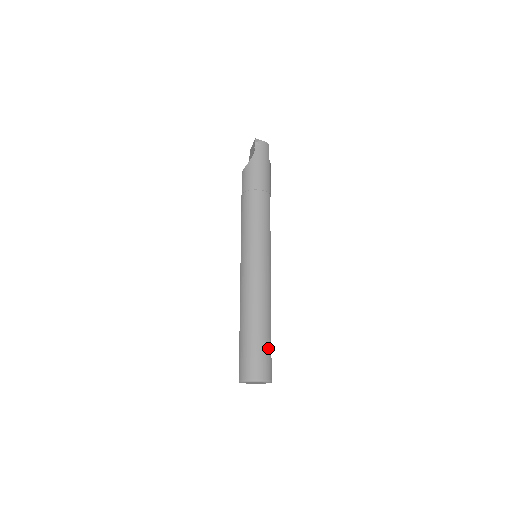
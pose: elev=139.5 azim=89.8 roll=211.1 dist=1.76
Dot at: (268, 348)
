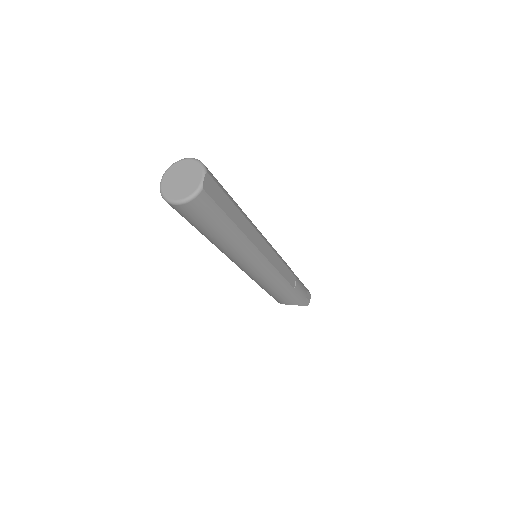
Dot at: (224, 189)
